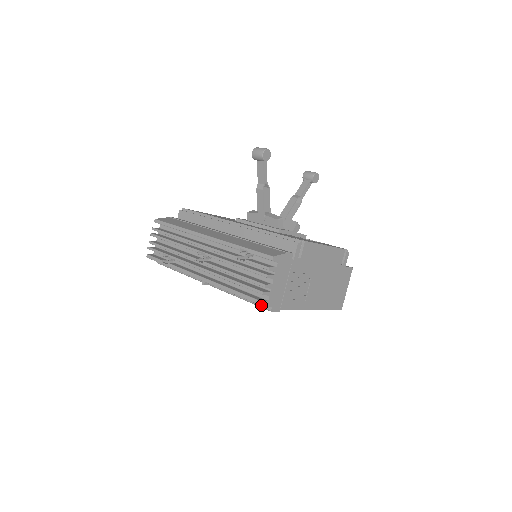
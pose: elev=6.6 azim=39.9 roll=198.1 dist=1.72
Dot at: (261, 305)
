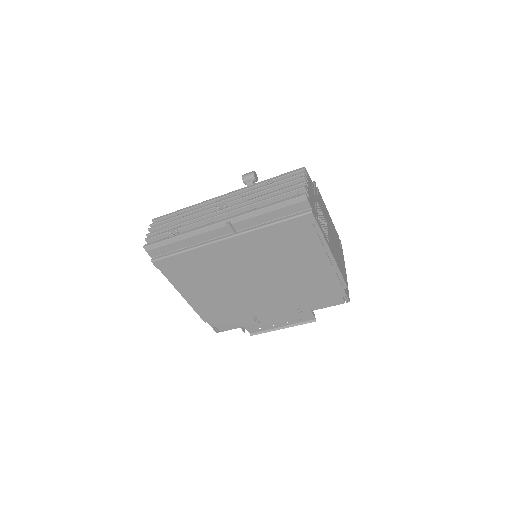
Dot at: (305, 194)
